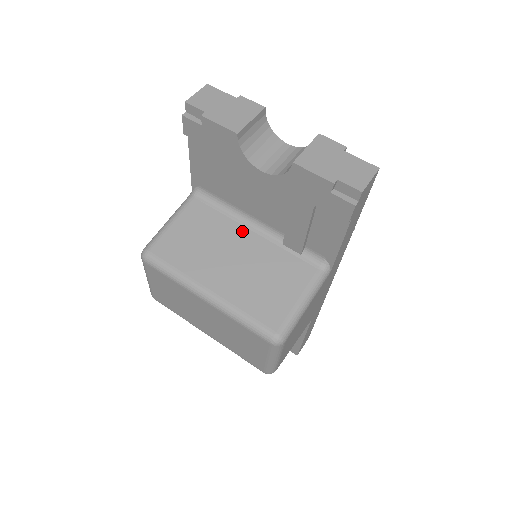
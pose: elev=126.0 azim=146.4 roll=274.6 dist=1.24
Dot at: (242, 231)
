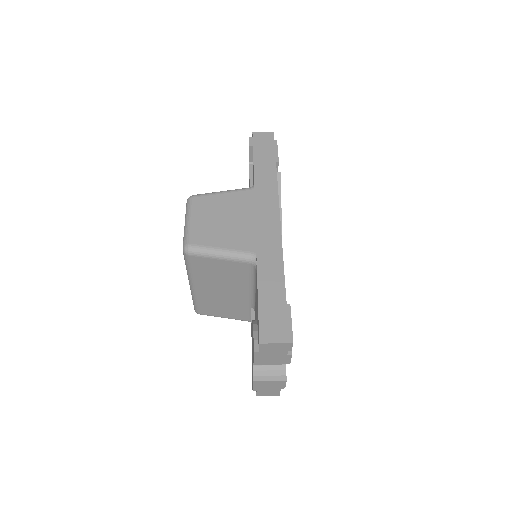
Dot at: occluded
